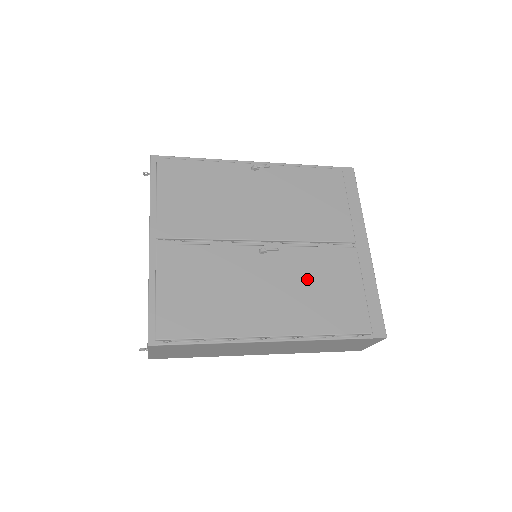
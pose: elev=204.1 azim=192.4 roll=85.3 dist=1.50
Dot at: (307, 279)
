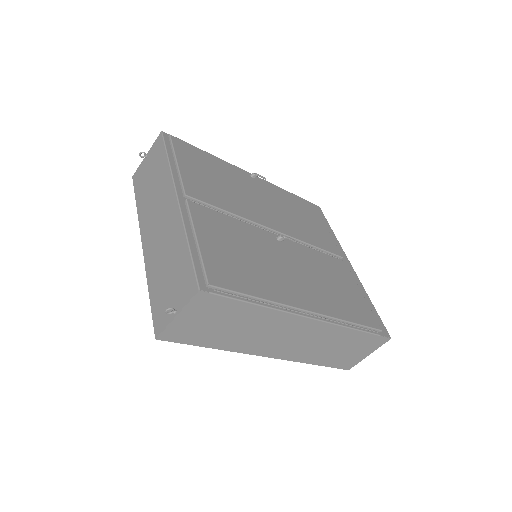
Dot at: (321, 273)
